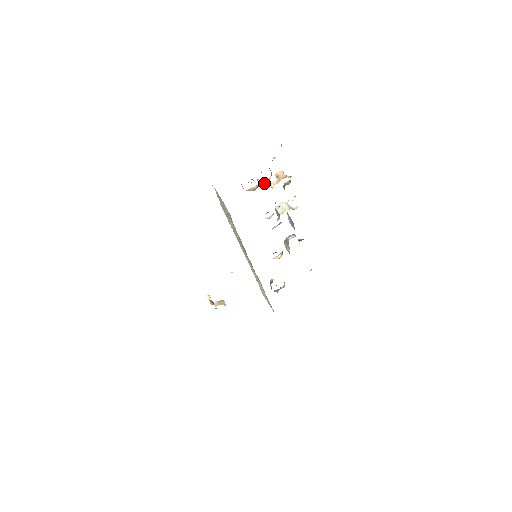
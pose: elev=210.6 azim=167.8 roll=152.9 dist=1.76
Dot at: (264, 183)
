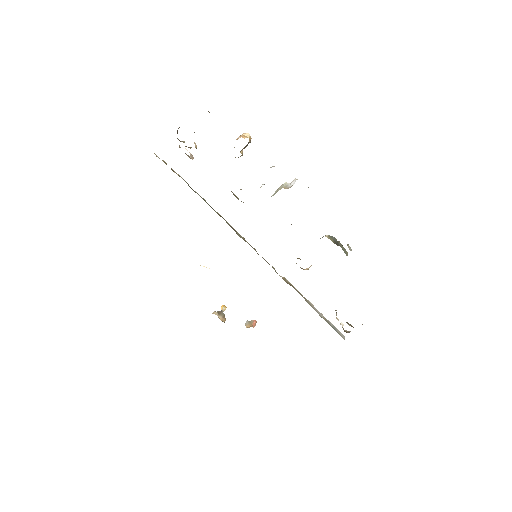
Dot at: occluded
